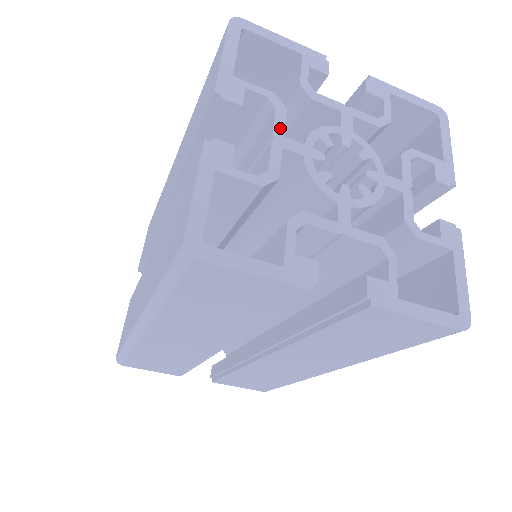
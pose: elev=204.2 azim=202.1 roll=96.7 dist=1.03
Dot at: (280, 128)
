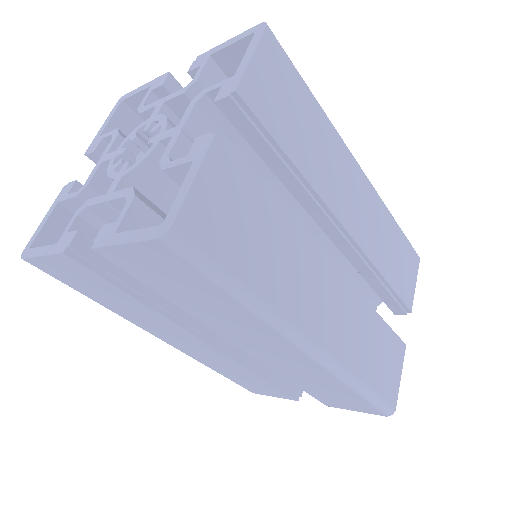
Dot at: (107, 150)
